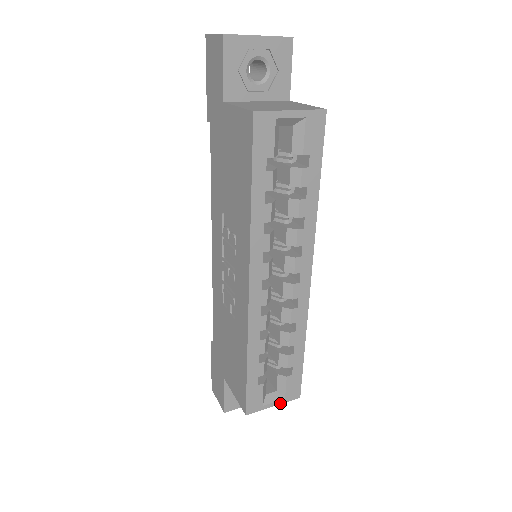
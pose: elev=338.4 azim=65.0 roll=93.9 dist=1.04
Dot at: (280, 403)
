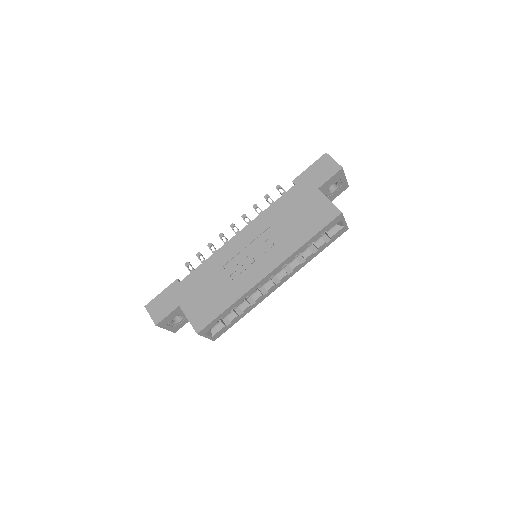
Dot at: (208, 338)
